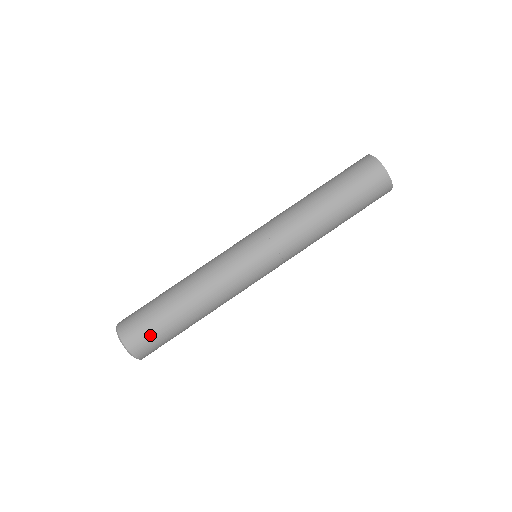
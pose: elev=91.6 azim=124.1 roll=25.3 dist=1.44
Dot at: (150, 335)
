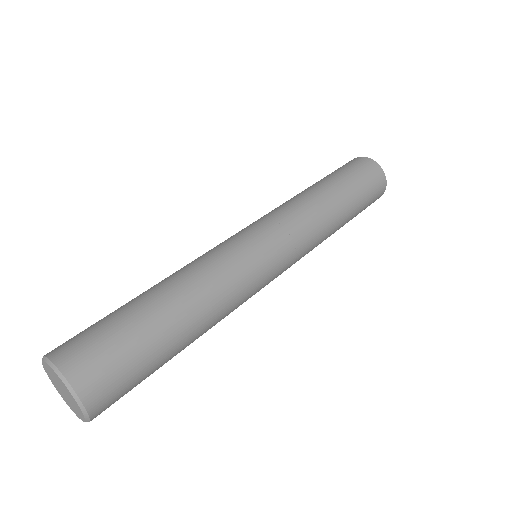
Dot at: (113, 353)
